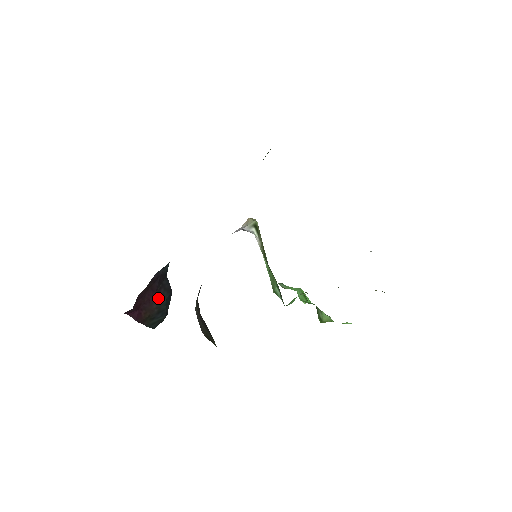
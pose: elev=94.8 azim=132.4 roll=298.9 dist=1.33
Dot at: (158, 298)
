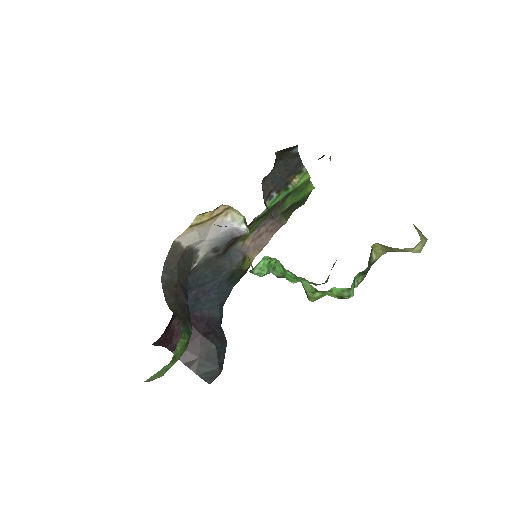
Dot at: (205, 342)
